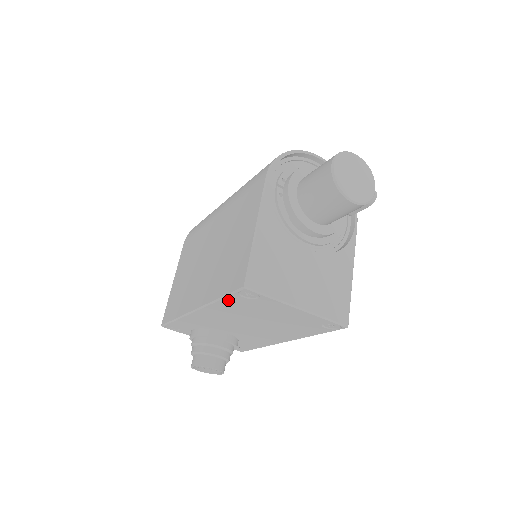
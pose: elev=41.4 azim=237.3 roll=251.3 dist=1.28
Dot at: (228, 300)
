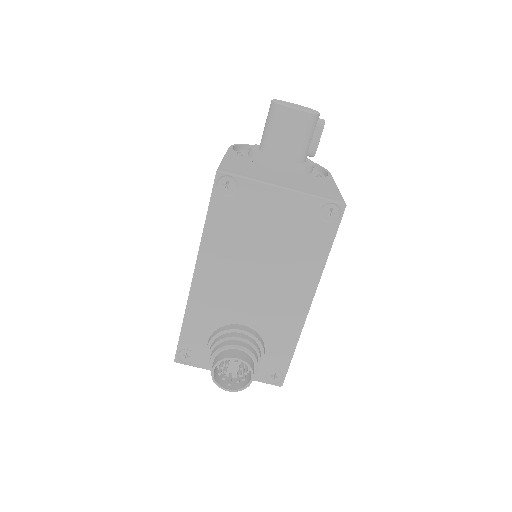
Dot at: (214, 216)
